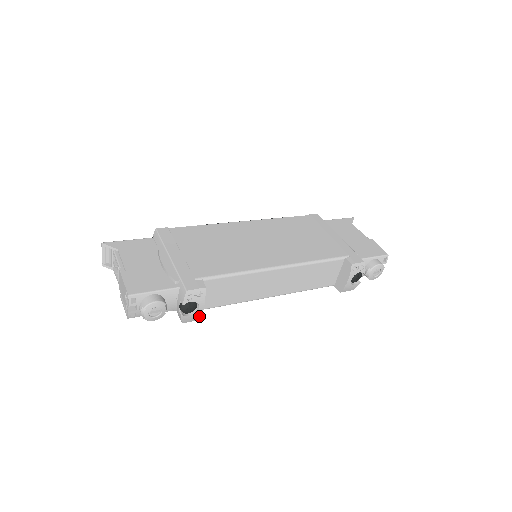
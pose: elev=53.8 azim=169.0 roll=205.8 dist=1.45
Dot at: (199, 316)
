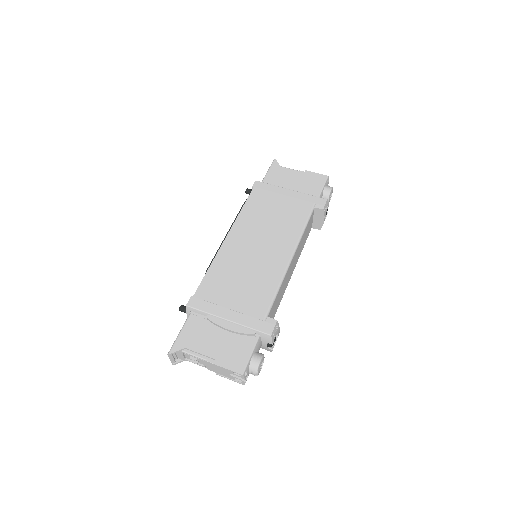
Dot at: occluded
